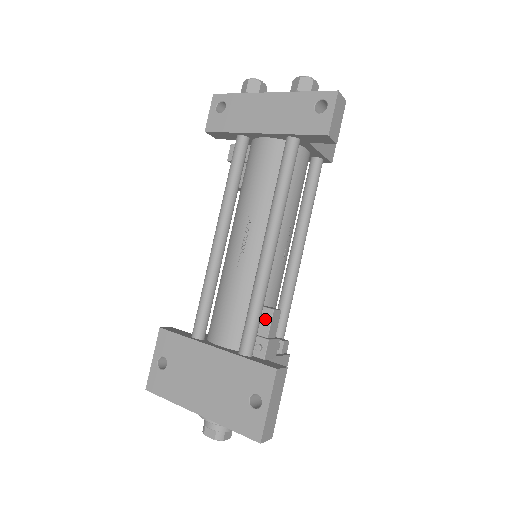
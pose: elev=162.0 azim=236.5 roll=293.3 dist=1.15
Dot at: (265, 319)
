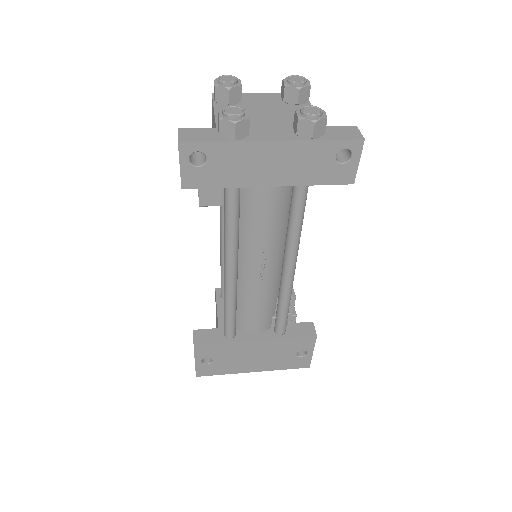
Dot at: occluded
